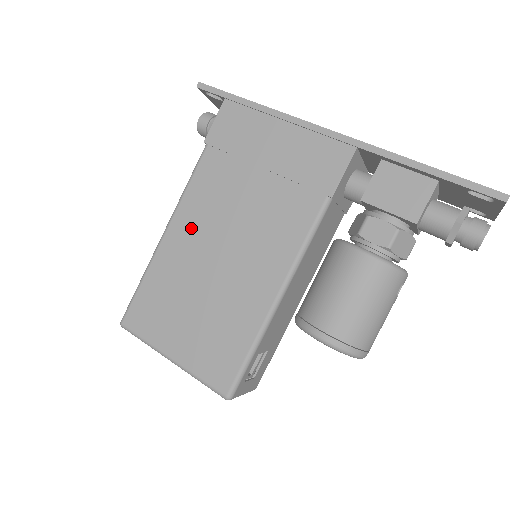
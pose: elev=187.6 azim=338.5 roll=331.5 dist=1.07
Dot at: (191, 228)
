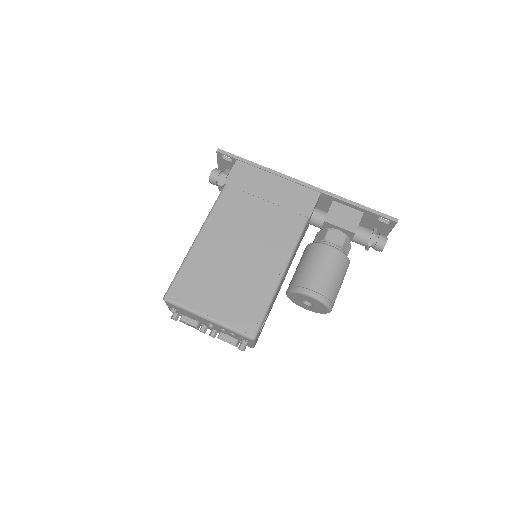
Dot at: (218, 234)
